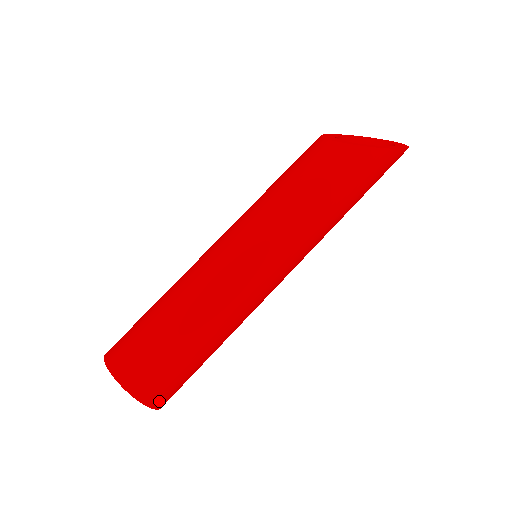
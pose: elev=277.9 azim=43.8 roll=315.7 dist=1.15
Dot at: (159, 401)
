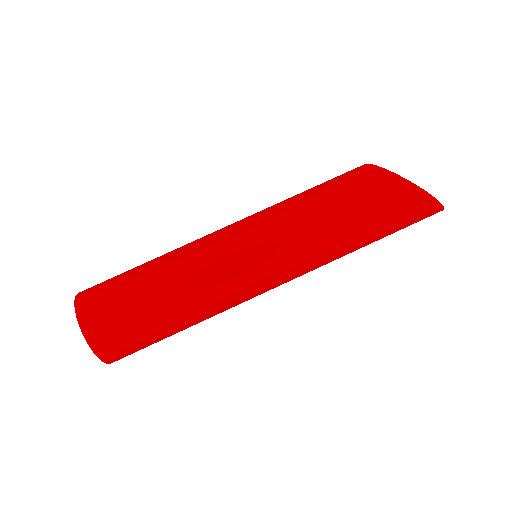
Dot at: (112, 358)
